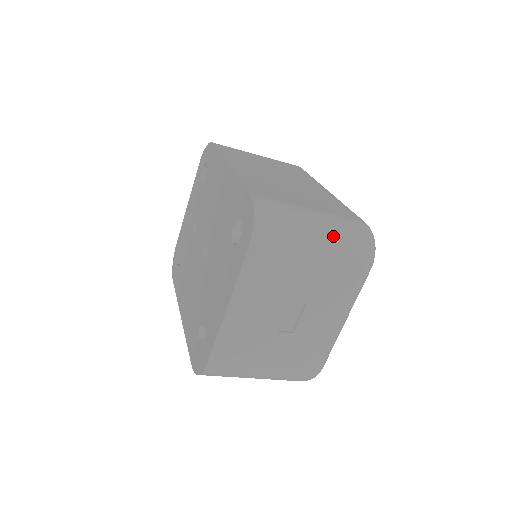
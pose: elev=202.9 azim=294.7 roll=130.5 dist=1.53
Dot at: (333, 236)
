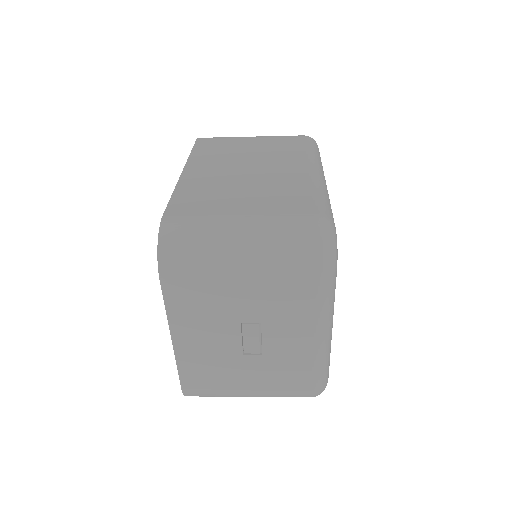
Dot at: (263, 247)
